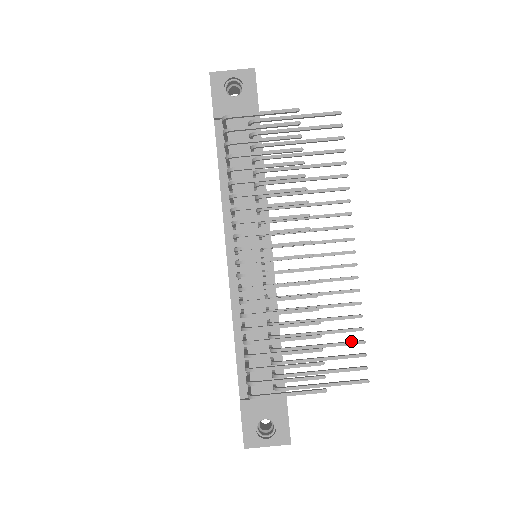
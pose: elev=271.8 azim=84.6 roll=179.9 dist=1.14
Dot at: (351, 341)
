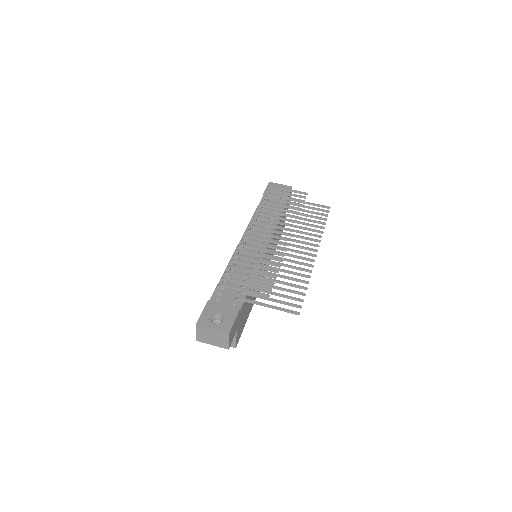
Dot at: (296, 291)
